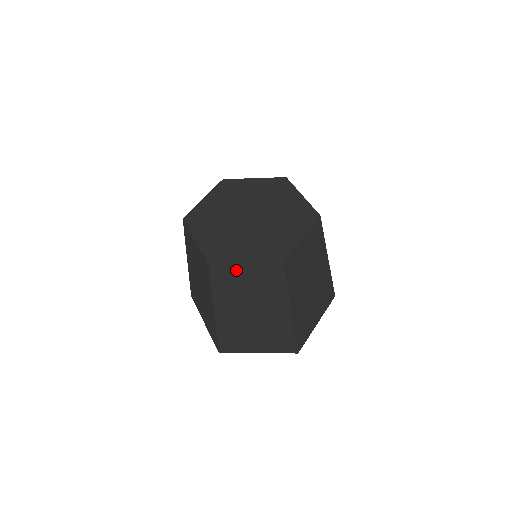
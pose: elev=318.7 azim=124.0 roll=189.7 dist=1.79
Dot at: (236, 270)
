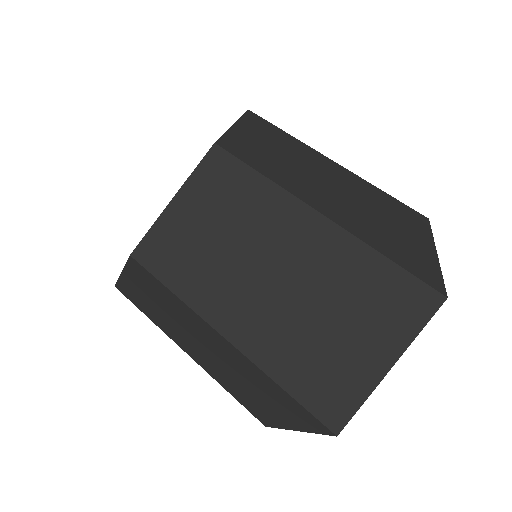
Dot at: (130, 286)
